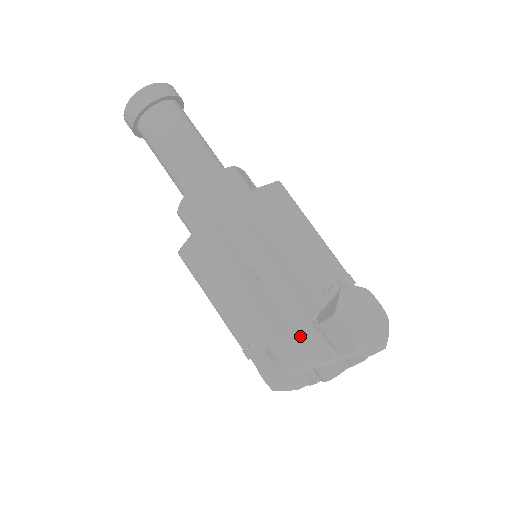
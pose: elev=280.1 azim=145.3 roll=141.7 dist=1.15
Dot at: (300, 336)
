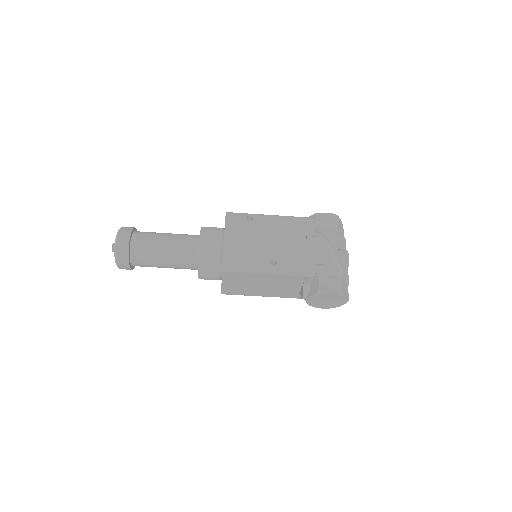
Dot at: occluded
